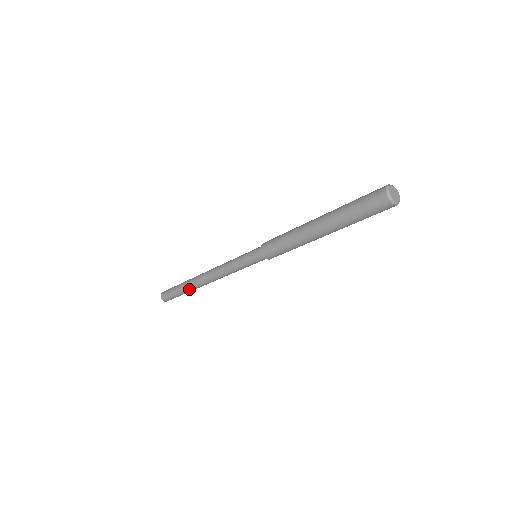
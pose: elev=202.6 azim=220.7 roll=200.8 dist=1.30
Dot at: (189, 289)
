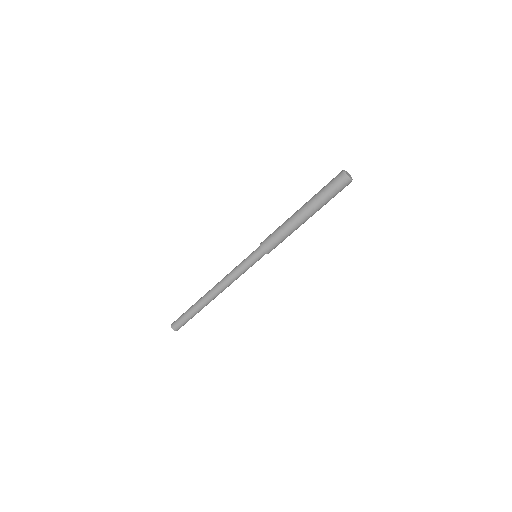
Dot at: (197, 304)
